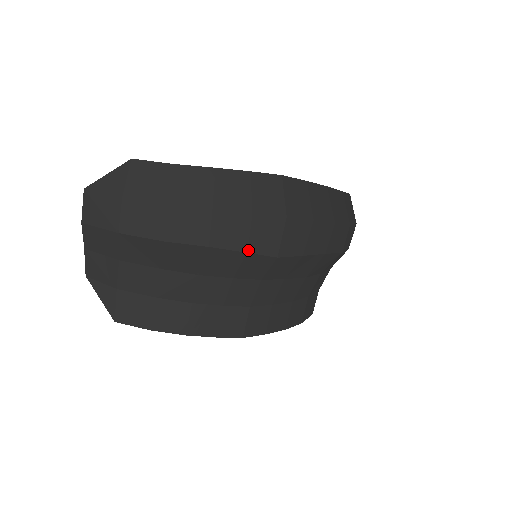
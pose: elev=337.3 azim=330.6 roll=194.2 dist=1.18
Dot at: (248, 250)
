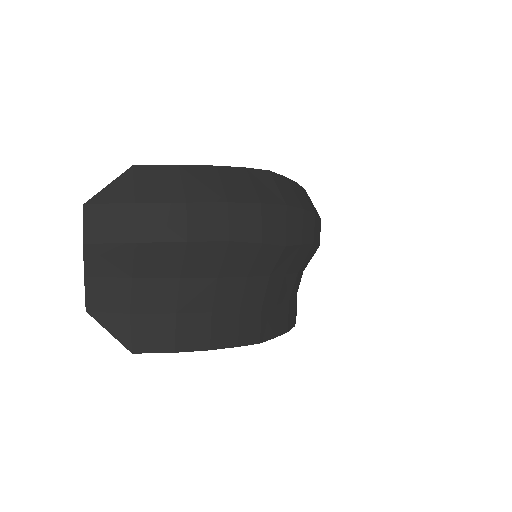
Dot at: (262, 241)
